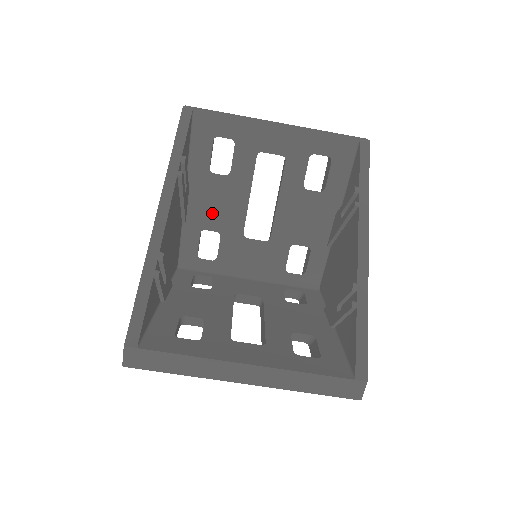
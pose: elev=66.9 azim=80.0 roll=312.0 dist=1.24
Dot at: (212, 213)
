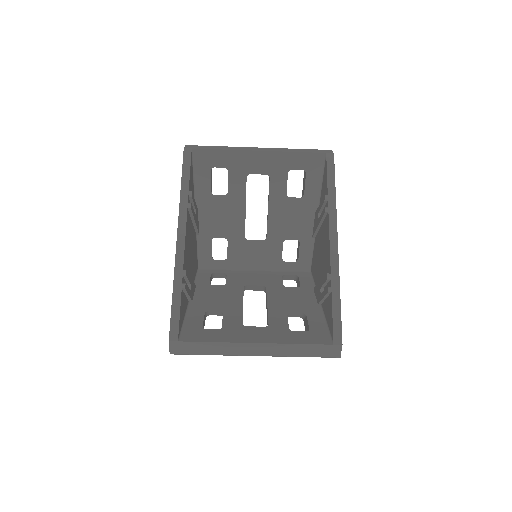
Dot at: (218, 225)
